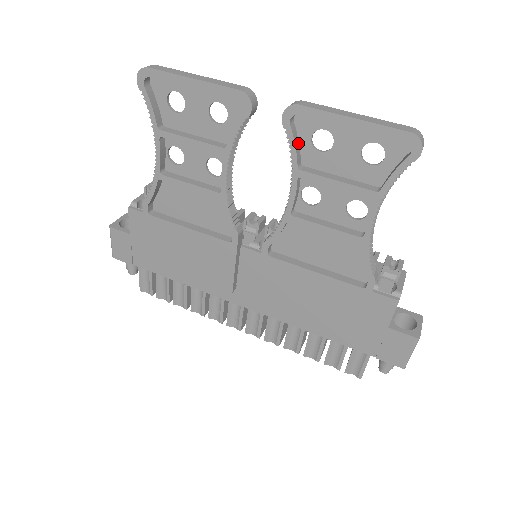
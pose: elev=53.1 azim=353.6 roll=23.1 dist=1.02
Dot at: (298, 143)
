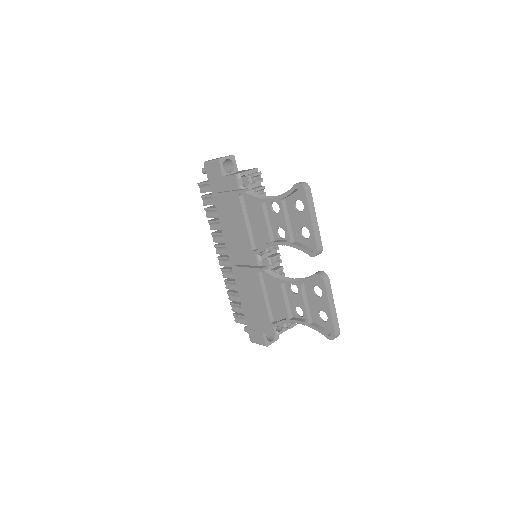
Dot at: (311, 280)
